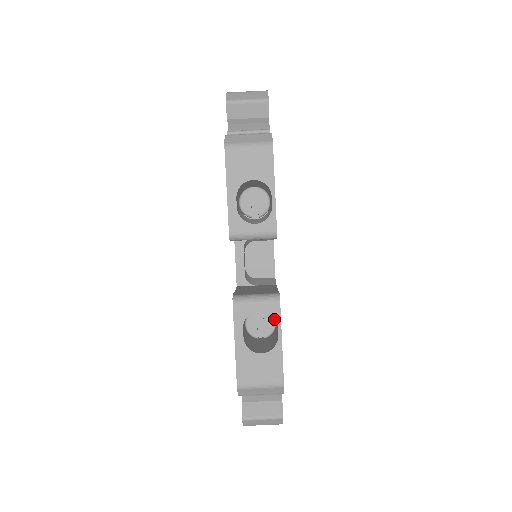
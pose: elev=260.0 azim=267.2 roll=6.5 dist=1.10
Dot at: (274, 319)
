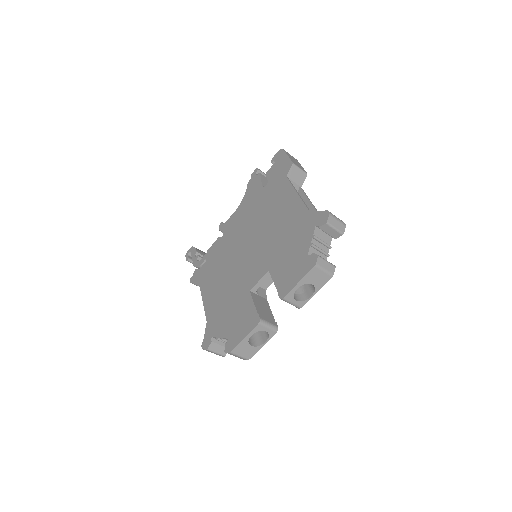
Dot at: occluded
